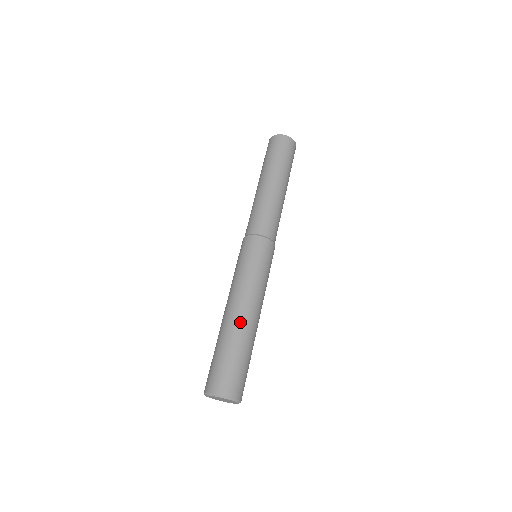
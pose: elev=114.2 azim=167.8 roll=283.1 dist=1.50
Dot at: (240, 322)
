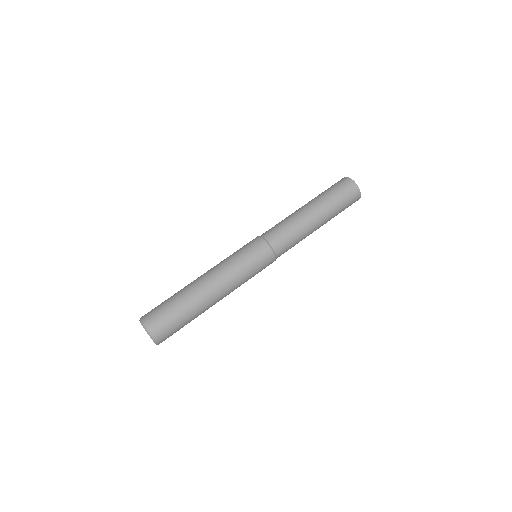
Dot at: (202, 294)
